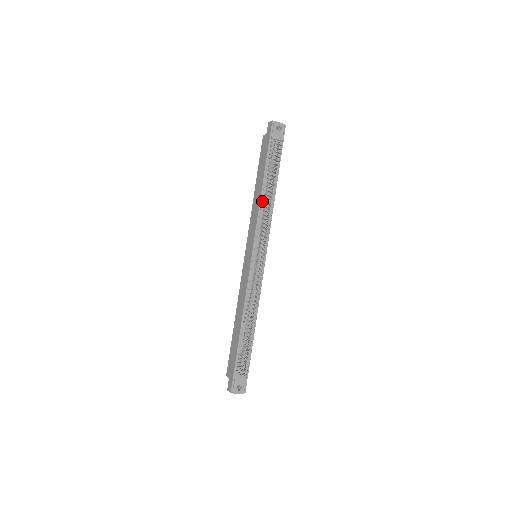
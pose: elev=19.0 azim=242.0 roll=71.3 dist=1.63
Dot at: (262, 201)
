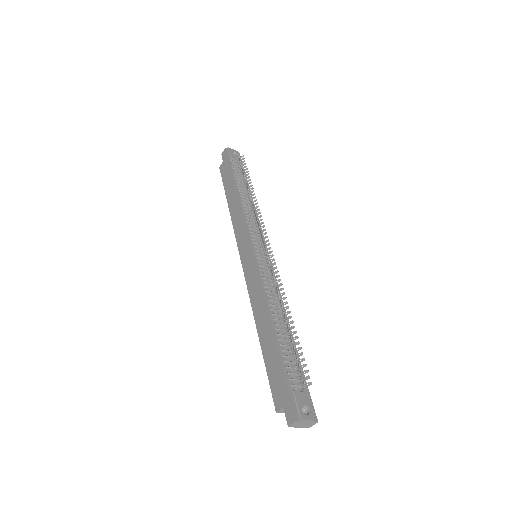
Dot at: (242, 202)
